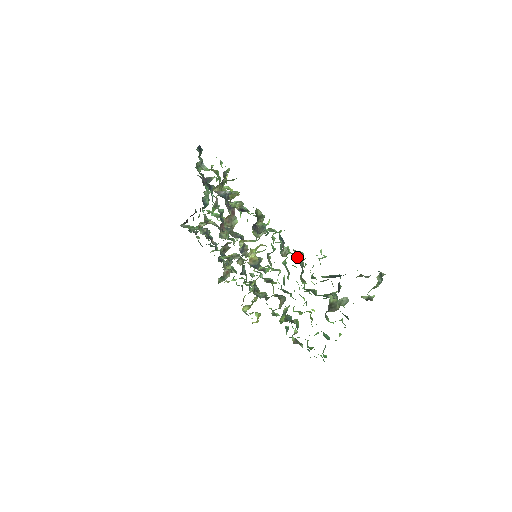
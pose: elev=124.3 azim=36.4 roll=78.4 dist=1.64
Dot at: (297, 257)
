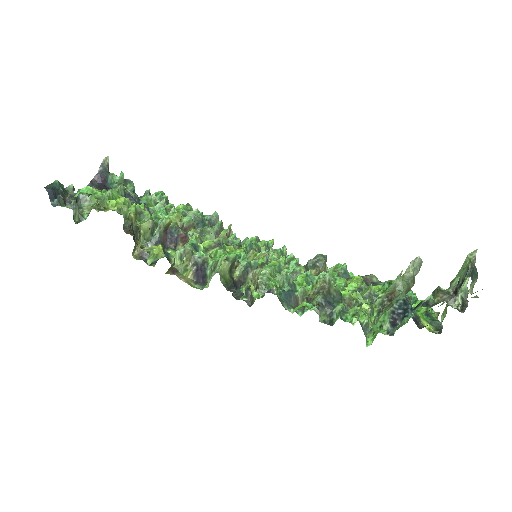
Dot at: (327, 315)
